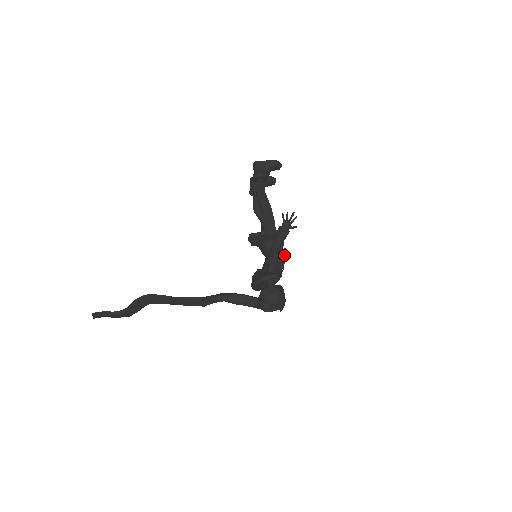
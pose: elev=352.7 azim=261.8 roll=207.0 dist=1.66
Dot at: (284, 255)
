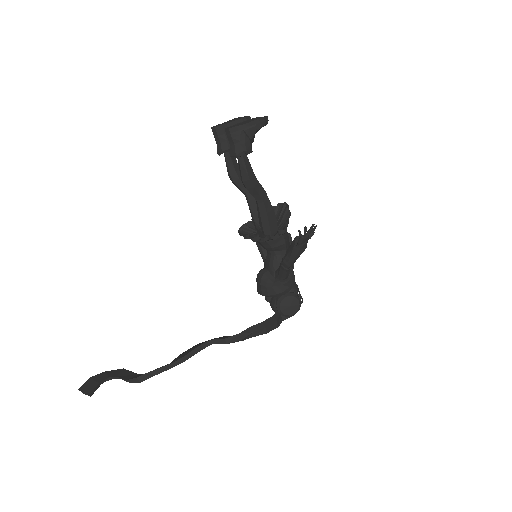
Dot at: (290, 244)
